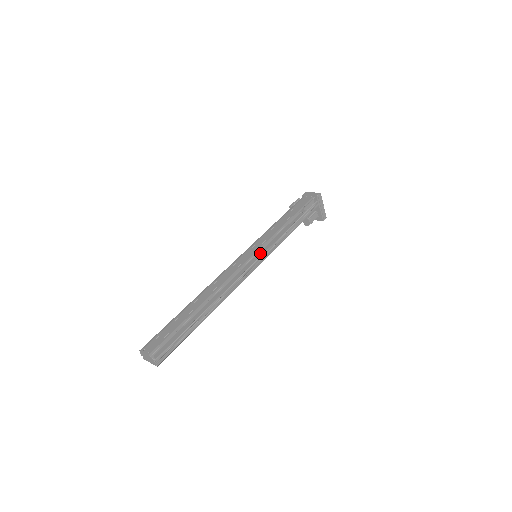
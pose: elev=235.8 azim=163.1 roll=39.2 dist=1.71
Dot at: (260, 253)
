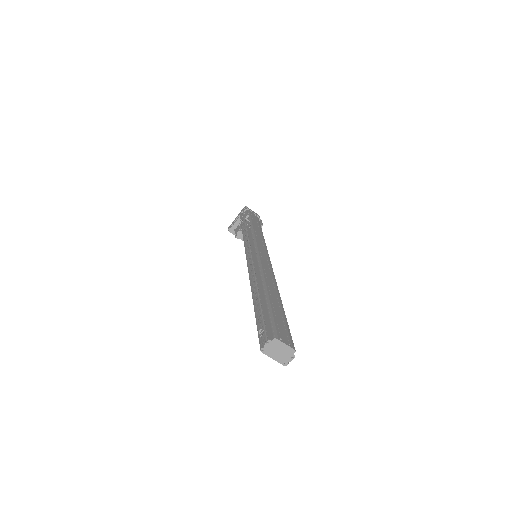
Dot at: (252, 253)
